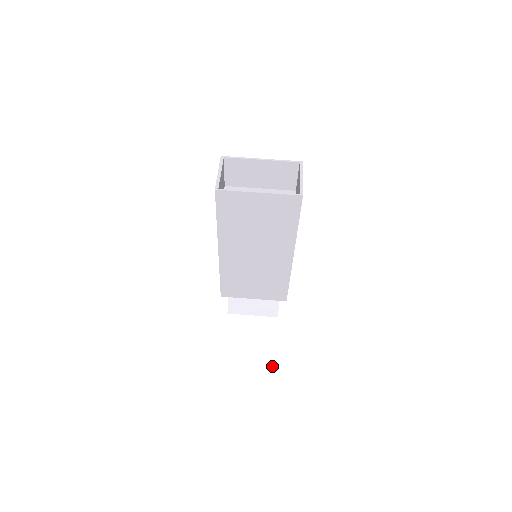
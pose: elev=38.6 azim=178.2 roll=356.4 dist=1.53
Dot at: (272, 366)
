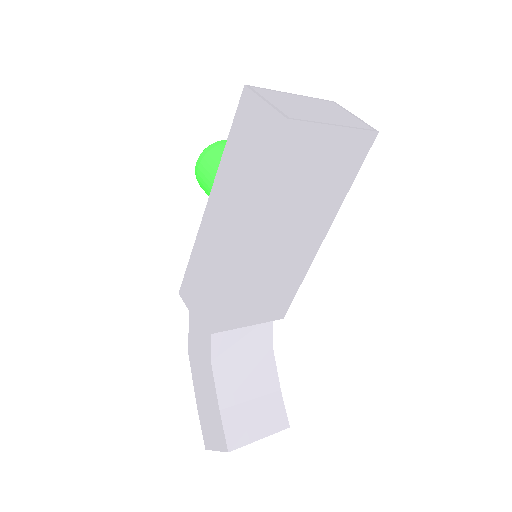
Dot at: (285, 418)
